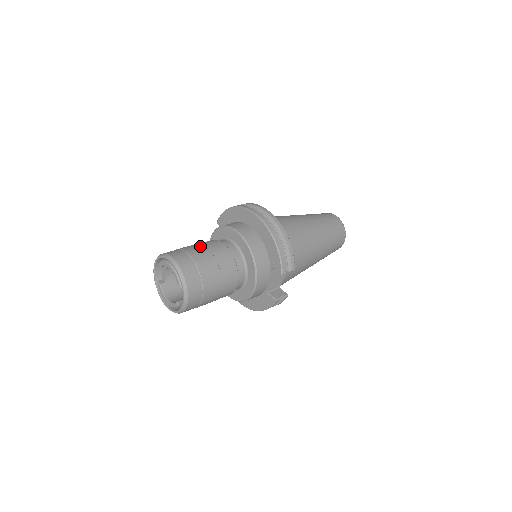
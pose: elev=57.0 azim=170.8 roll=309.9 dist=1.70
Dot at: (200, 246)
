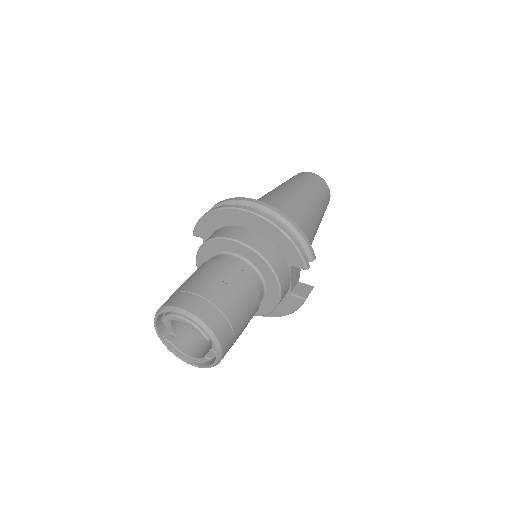
Dot at: (202, 277)
